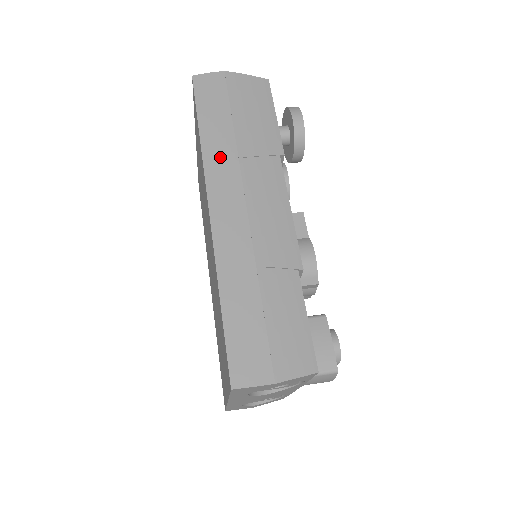
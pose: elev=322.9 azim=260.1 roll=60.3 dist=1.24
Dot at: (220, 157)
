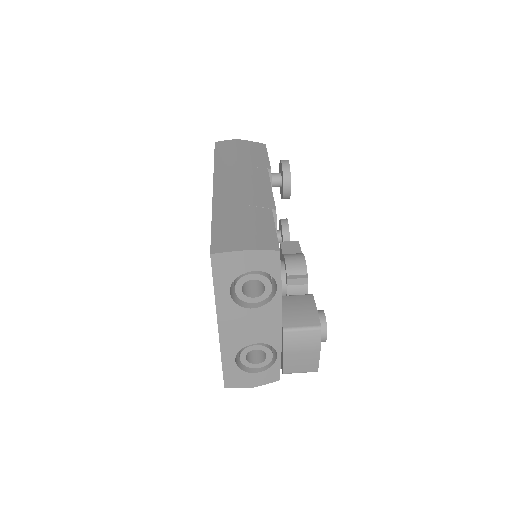
Dot at: (225, 167)
